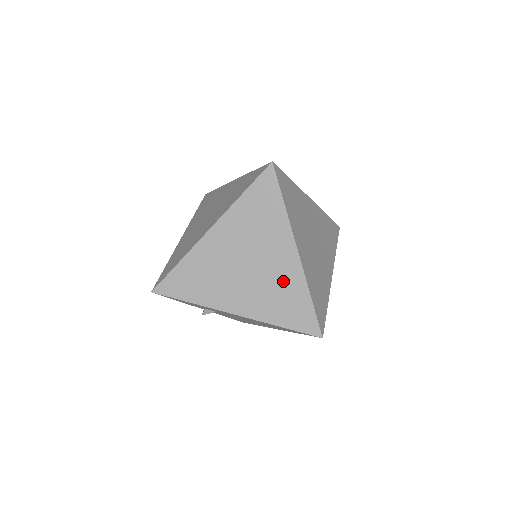
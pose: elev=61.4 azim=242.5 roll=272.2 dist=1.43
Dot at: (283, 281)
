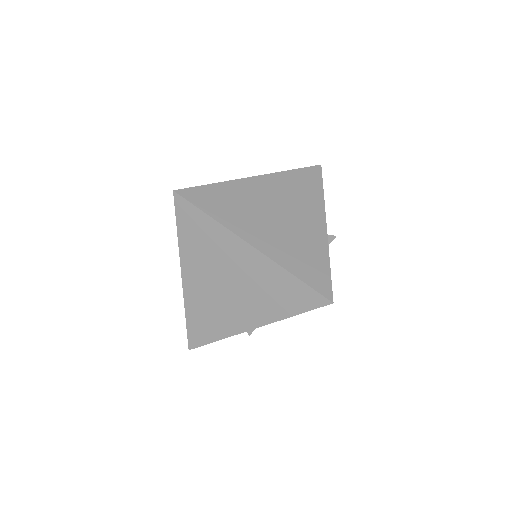
Dot at: (262, 278)
